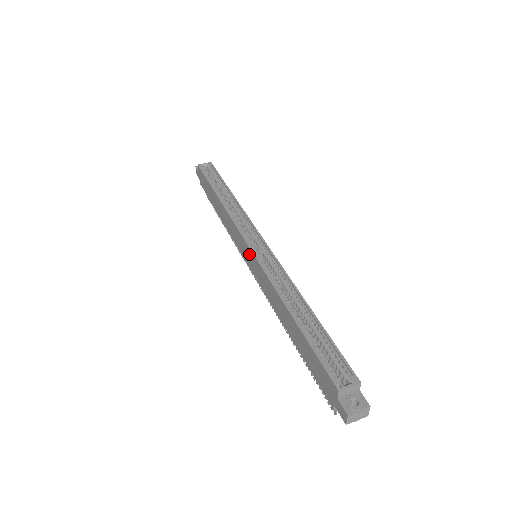
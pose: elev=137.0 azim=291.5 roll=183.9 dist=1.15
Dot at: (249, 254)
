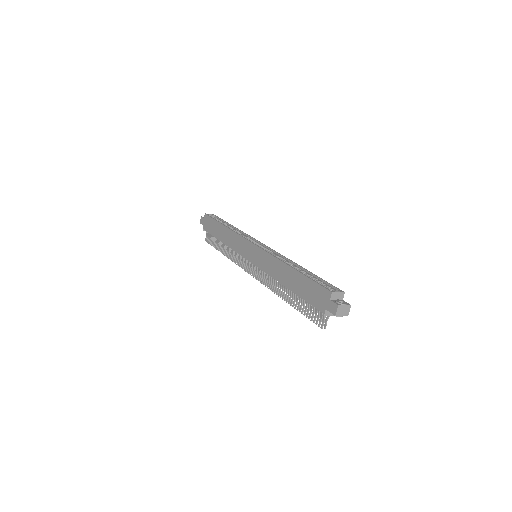
Dot at: (254, 250)
